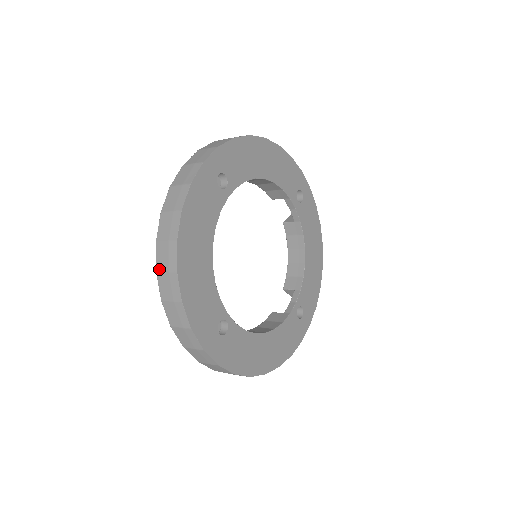
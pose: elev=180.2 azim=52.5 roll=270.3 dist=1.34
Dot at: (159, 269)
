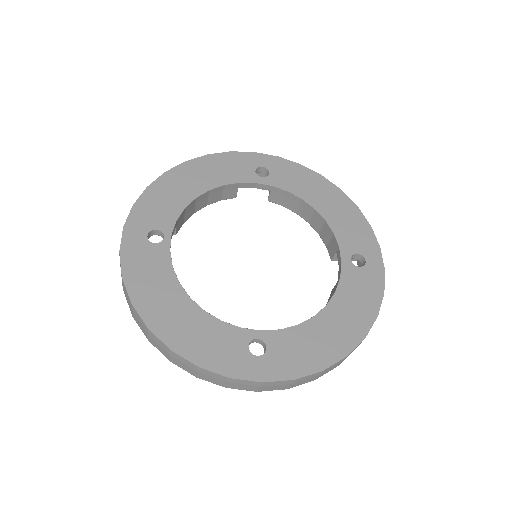
Dot at: occluded
